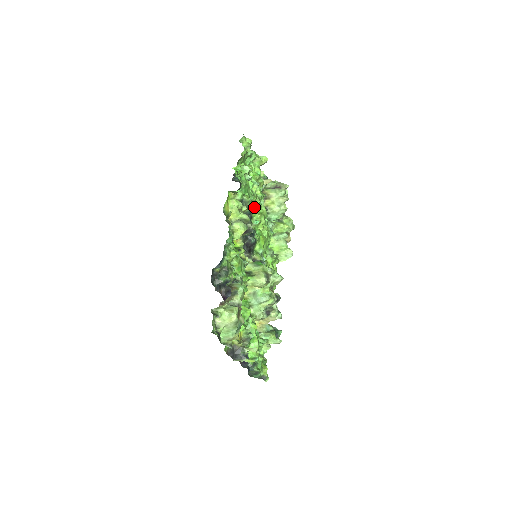
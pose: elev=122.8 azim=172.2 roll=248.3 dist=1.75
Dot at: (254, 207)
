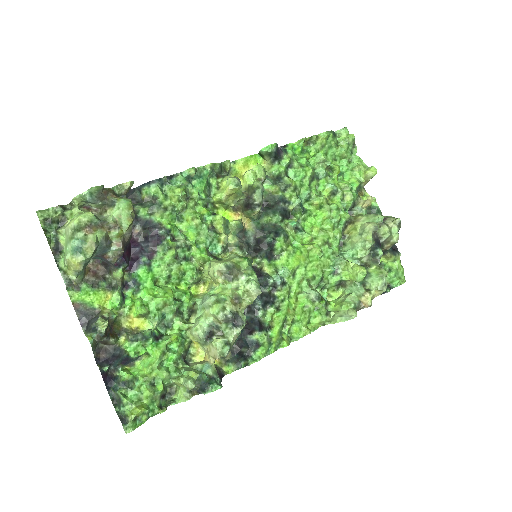
Dot at: (297, 199)
